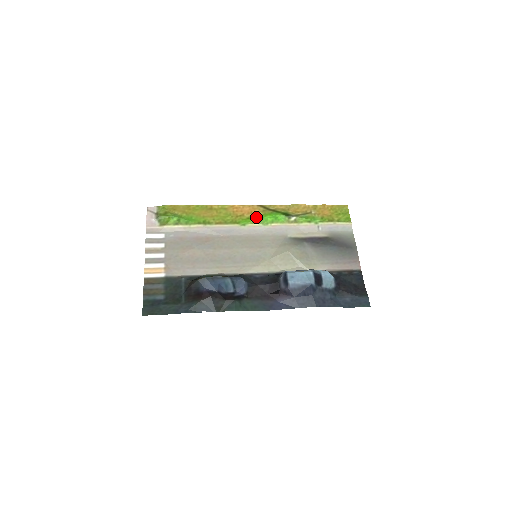
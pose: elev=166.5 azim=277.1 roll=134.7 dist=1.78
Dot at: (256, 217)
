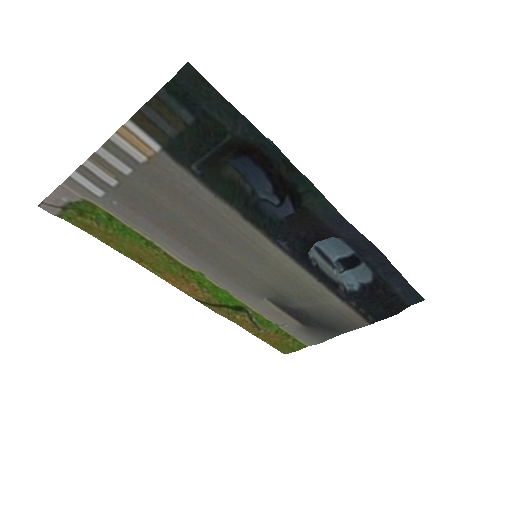
Dot at: (207, 288)
